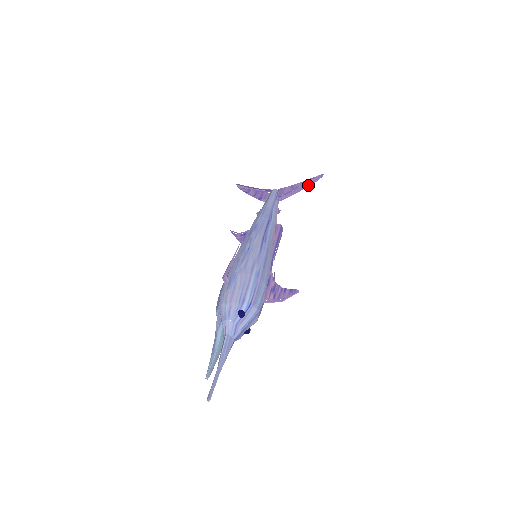
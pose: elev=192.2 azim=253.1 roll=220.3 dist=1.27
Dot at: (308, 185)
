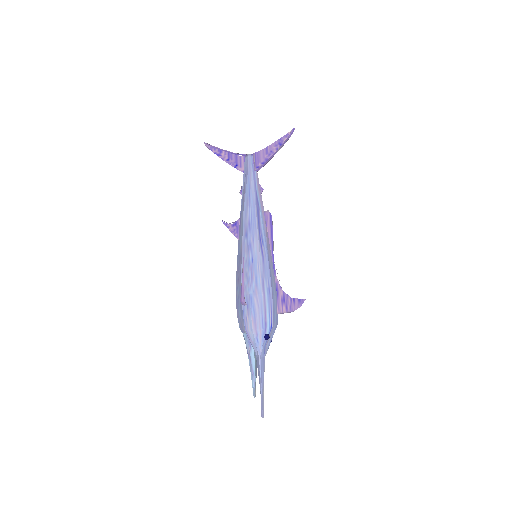
Dot at: (282, 146)
